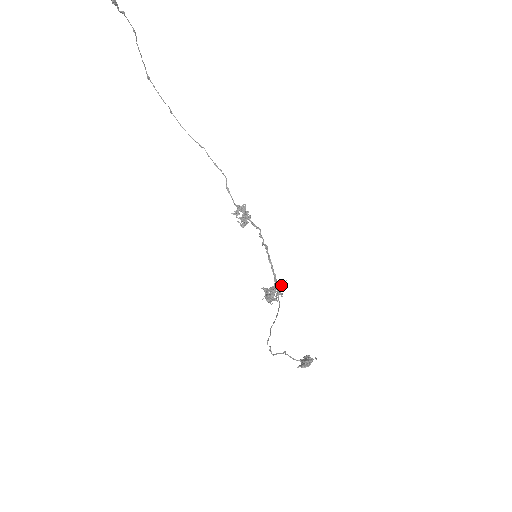
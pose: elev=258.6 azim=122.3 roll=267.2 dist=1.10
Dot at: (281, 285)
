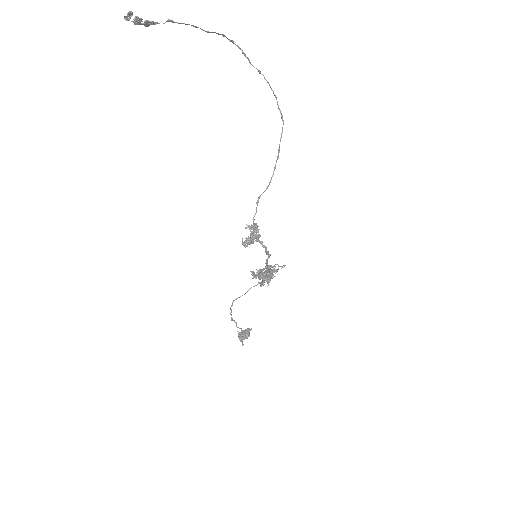
Dot at: (261, 286)
